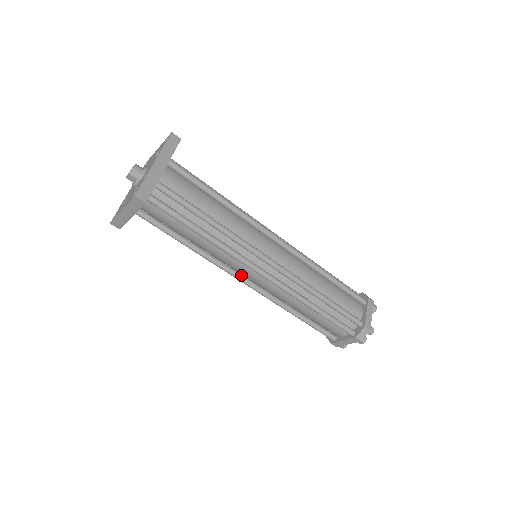
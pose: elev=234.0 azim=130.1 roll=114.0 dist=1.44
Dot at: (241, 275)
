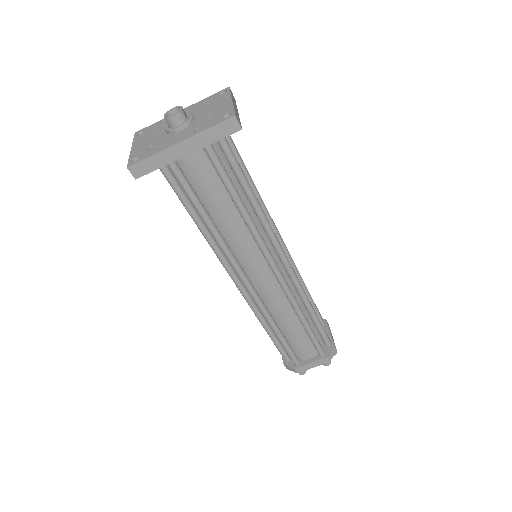
Dot at: occluded
